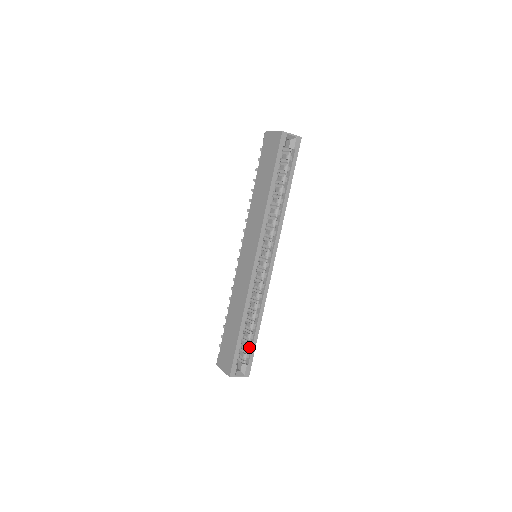
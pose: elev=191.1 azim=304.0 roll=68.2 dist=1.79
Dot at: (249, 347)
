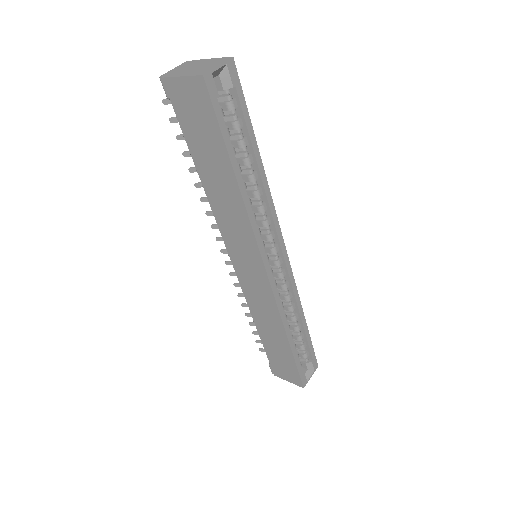
Dot at: (305, 346)
